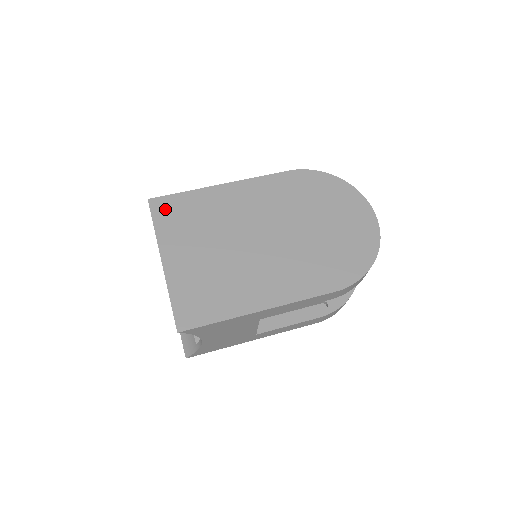
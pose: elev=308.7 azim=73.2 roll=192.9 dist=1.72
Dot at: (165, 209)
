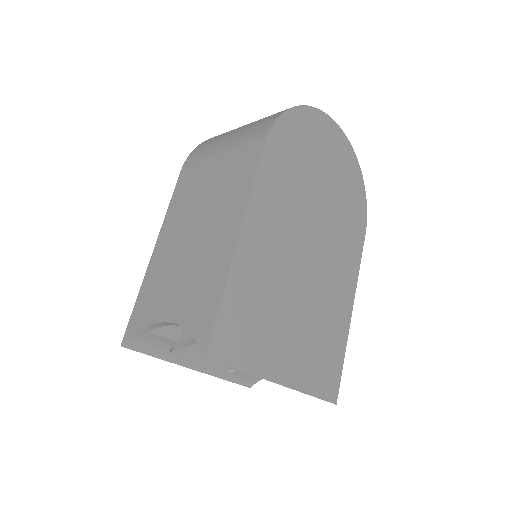
Dot at: (230, 342)
